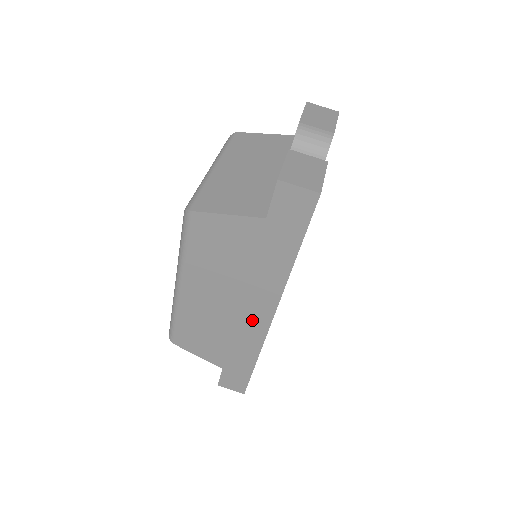
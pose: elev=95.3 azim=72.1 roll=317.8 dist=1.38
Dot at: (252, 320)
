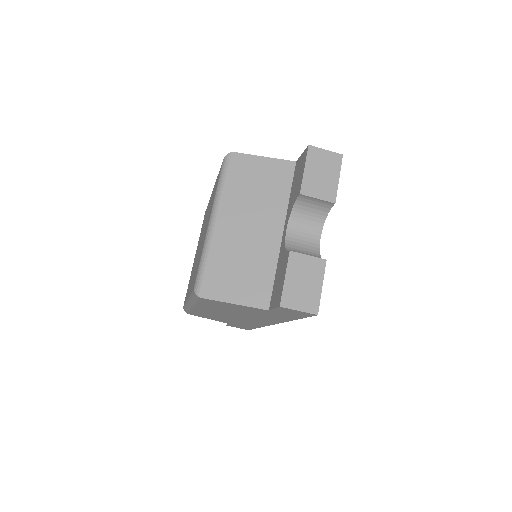
Dot at: (255, 322)
